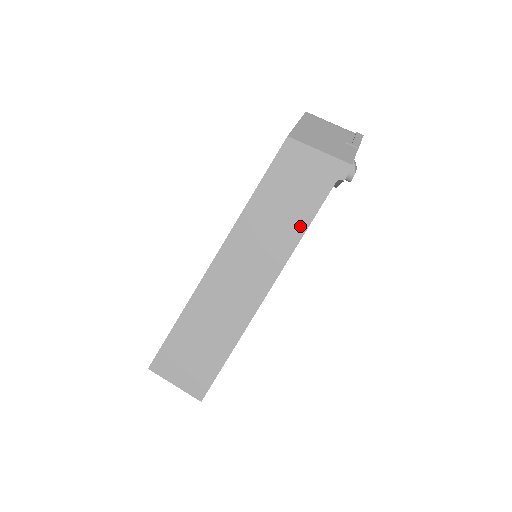
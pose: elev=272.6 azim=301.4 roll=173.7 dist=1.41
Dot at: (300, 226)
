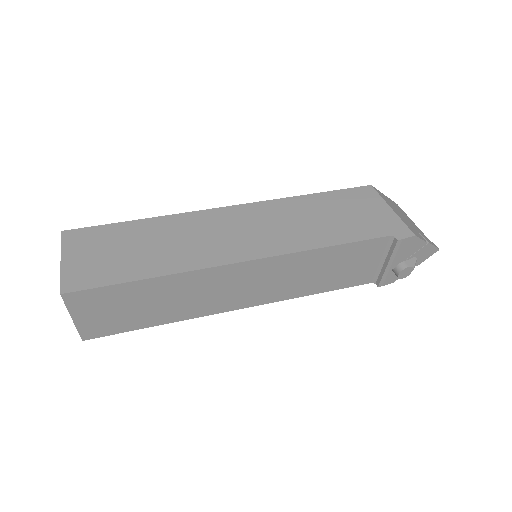
Dot at: (325, 240)
